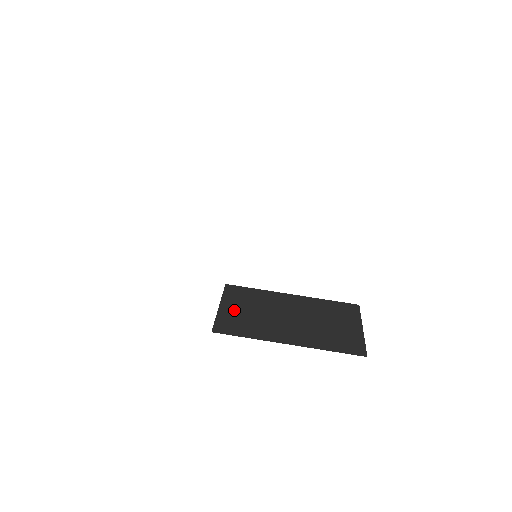
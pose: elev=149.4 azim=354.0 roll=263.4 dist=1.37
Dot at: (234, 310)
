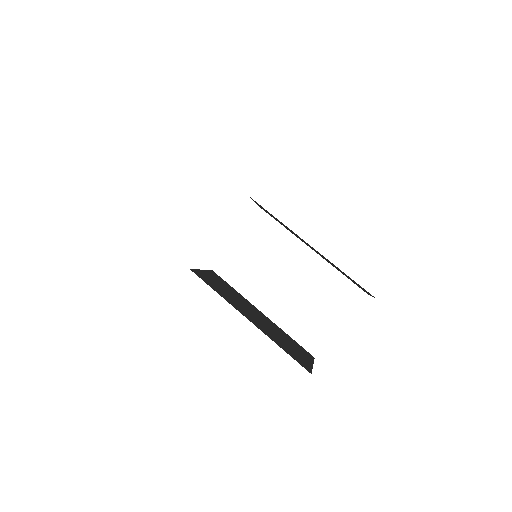
Dot at: (213, 279)
